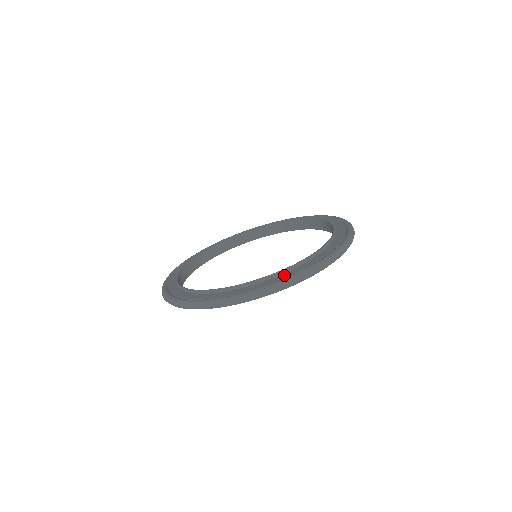
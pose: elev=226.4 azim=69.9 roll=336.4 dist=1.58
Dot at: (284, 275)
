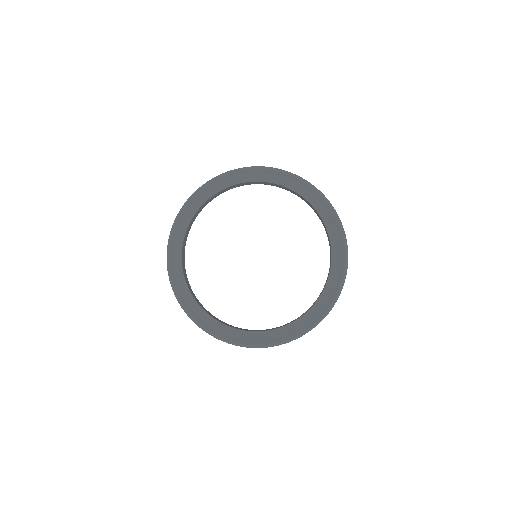
Dot at: (290, 329)
